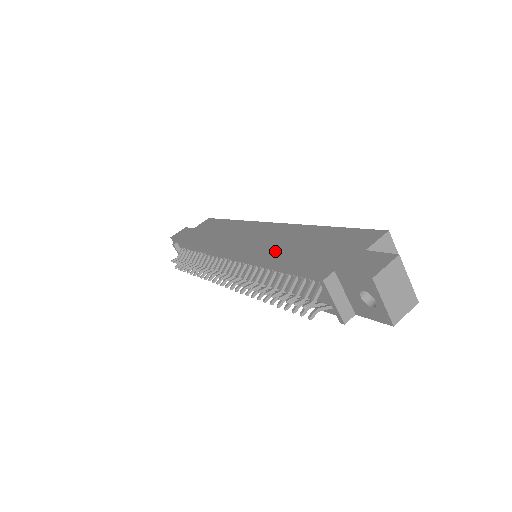
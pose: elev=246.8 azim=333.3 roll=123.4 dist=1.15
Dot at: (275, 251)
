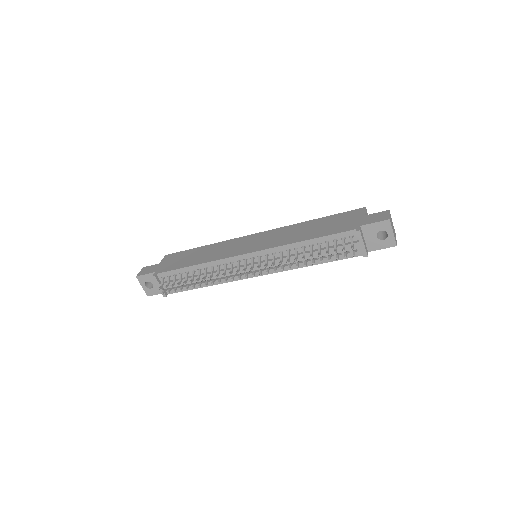
Dot at: (294, 237)
